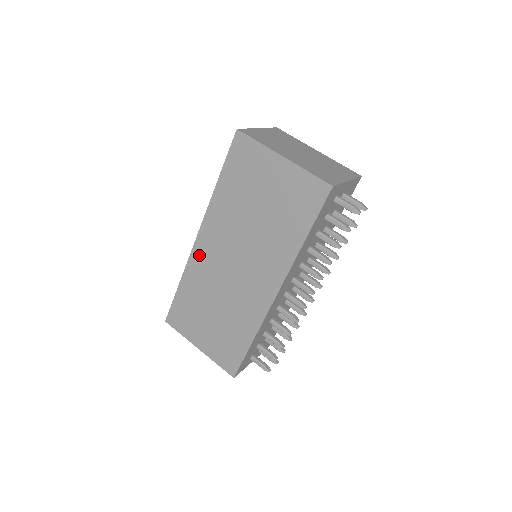
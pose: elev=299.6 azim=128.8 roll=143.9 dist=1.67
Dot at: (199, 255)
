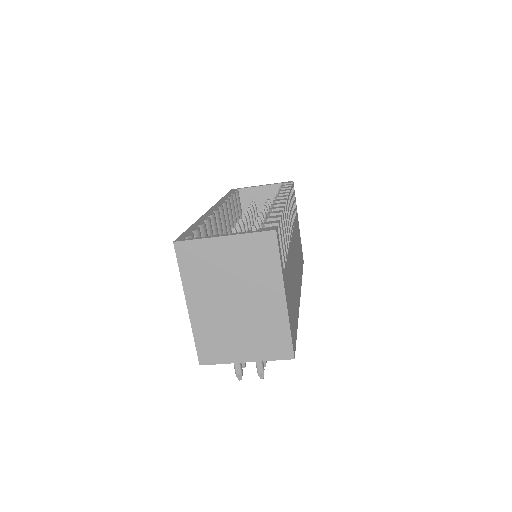
Dot at: occluded
